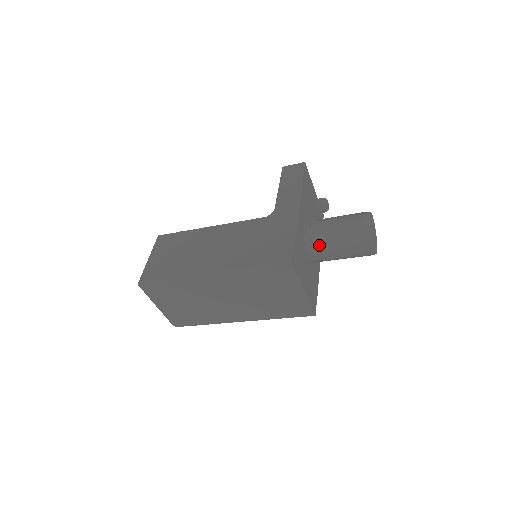
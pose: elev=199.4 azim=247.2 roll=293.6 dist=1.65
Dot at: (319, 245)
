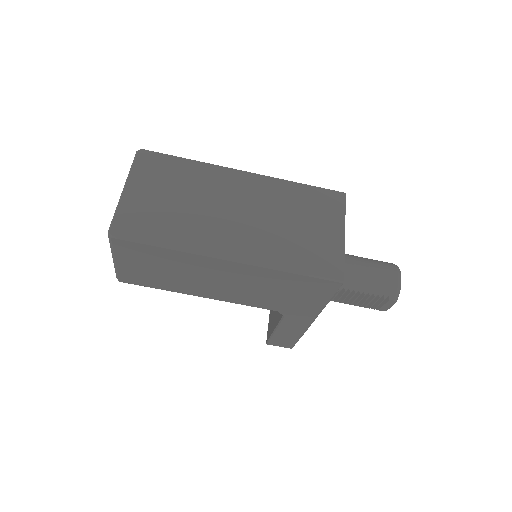
Dot at: occluded
